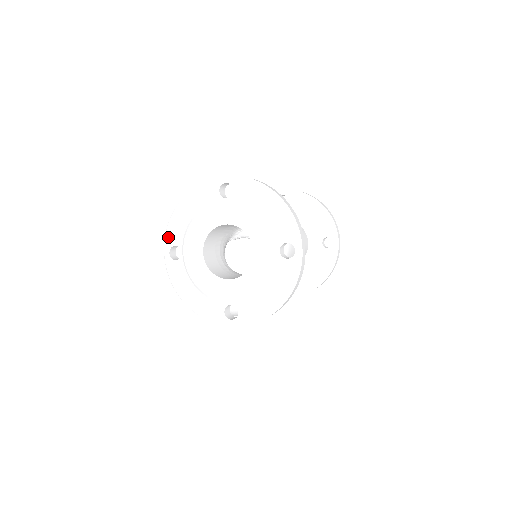
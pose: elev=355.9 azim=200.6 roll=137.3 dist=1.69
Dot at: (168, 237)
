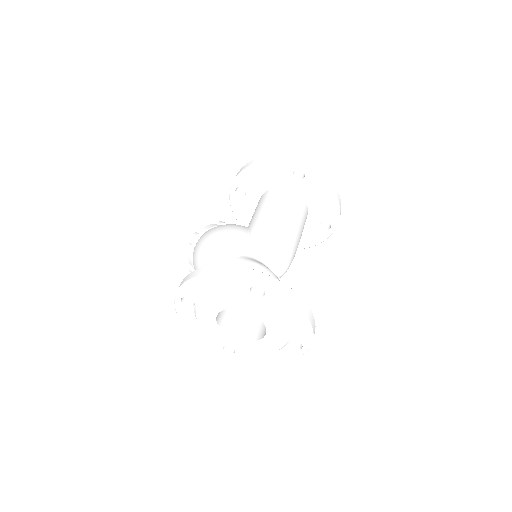
Dot at: (183, 290)
